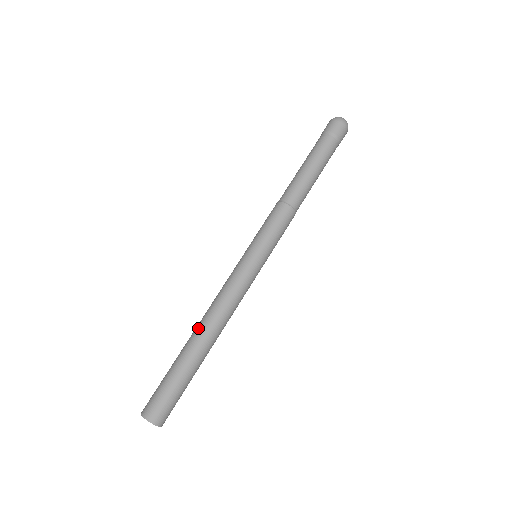
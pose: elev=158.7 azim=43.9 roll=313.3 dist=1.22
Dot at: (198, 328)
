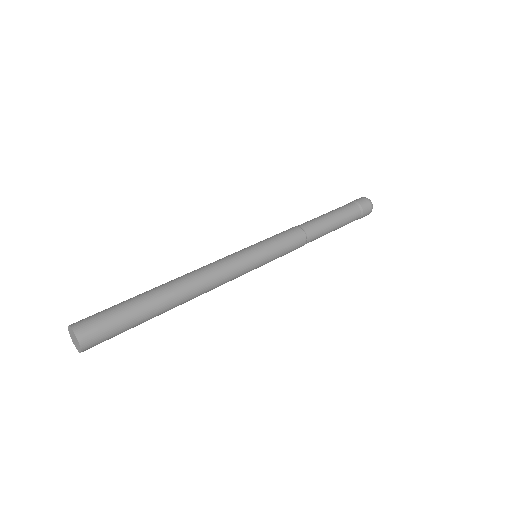
Dot at: (176, 281)
